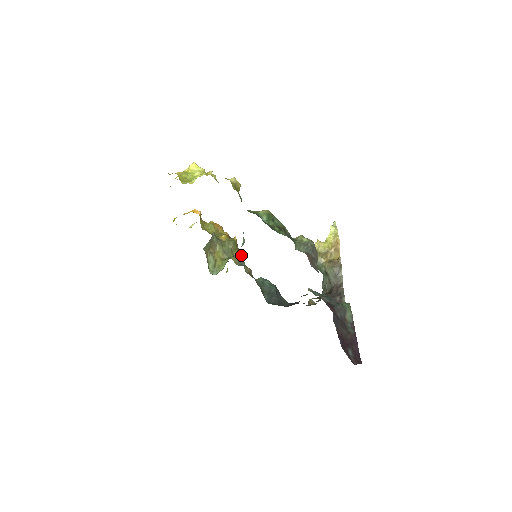
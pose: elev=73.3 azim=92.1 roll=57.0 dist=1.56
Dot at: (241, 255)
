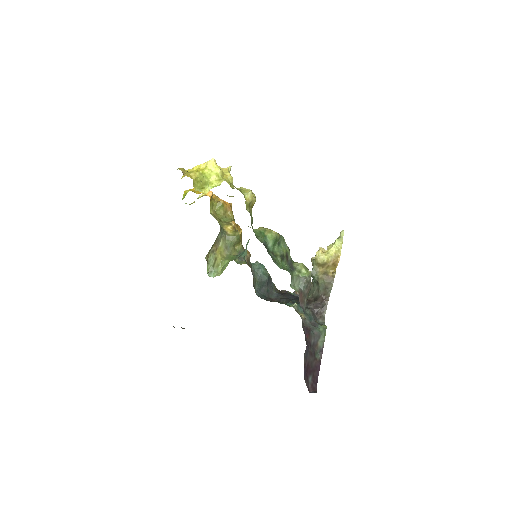
Dot at: (242, 249)
